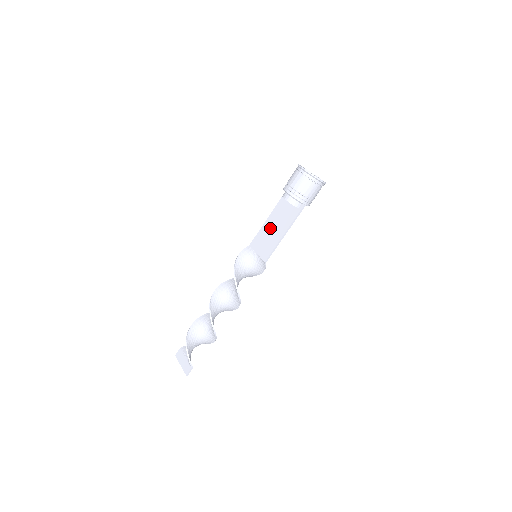
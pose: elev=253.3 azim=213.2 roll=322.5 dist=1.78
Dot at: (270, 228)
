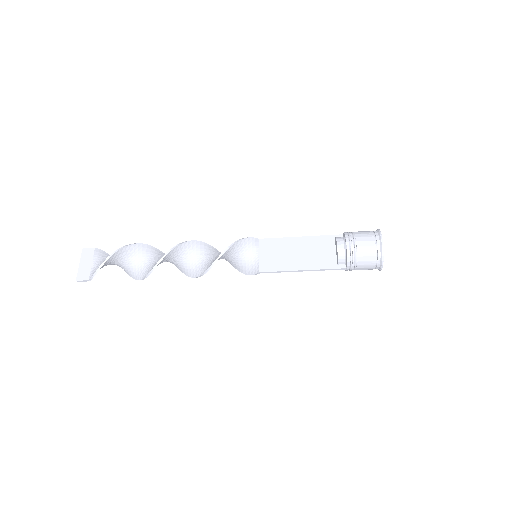
Dot at: (295, 248)
